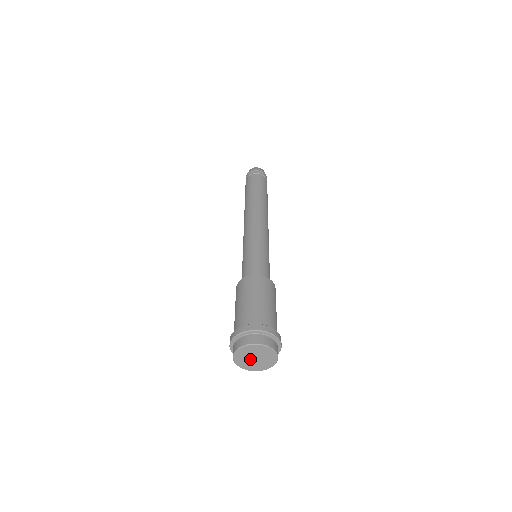
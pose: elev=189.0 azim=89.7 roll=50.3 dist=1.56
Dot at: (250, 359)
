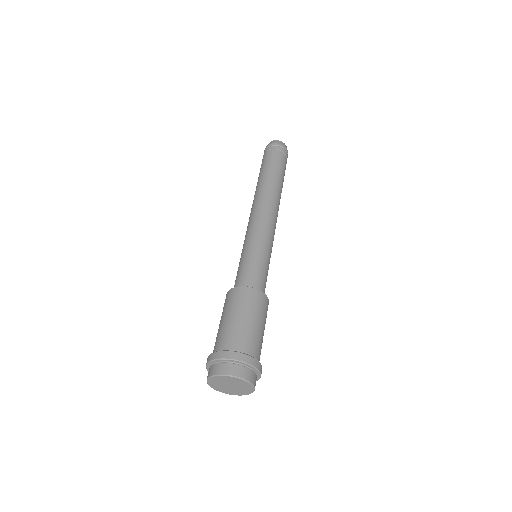
Dot at: (225, 384)
